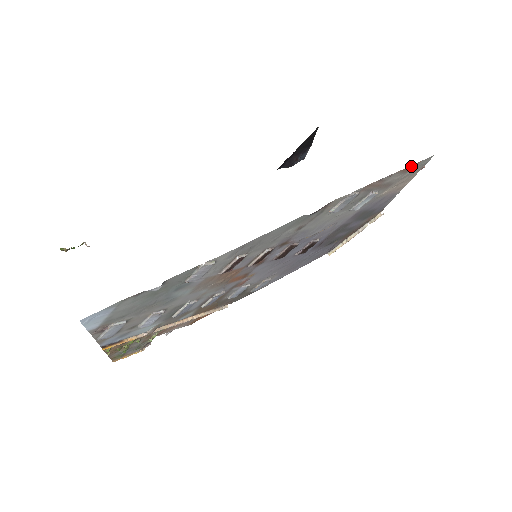
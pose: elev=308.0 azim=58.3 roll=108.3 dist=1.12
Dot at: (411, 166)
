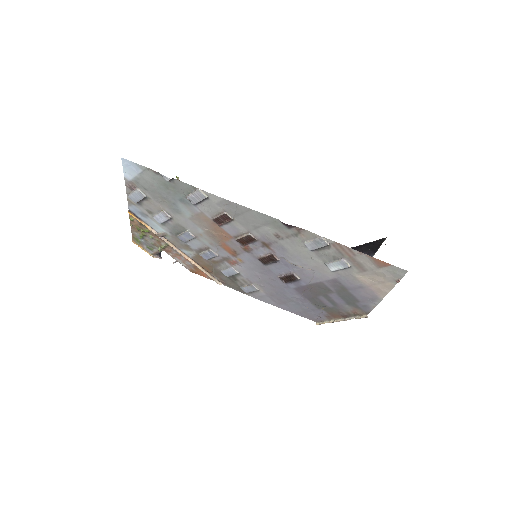
Dot at: (382, 262)
